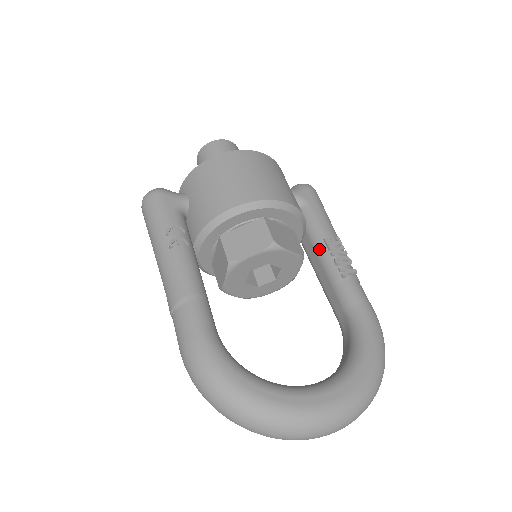
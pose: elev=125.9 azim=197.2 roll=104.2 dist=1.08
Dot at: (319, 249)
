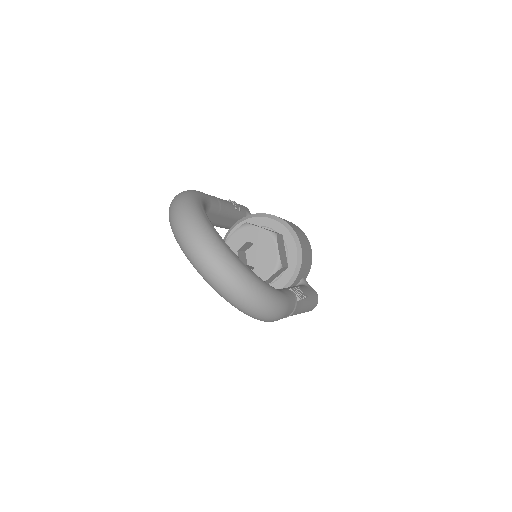
Dot at: occluded
